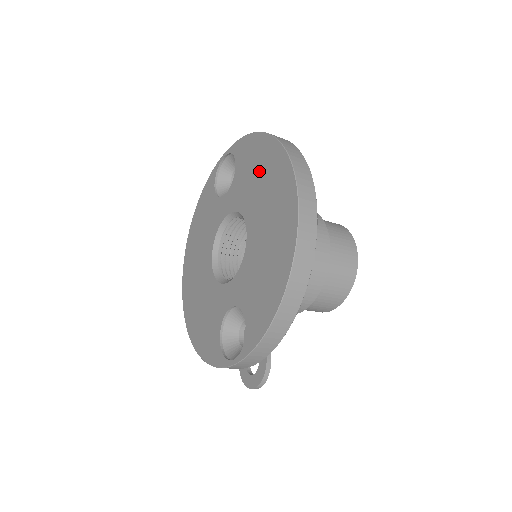
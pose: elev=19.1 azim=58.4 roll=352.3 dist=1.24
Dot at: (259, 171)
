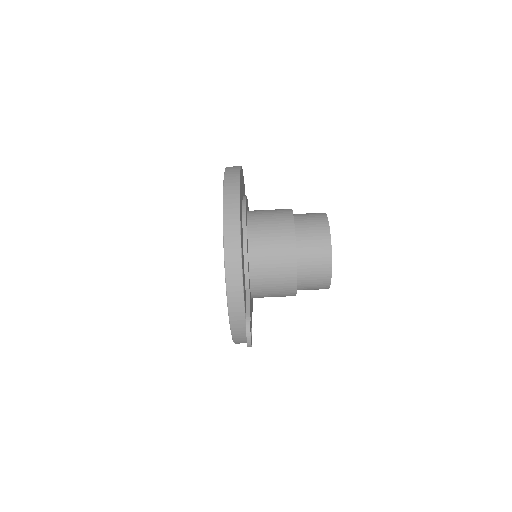
Dot at: occluded
